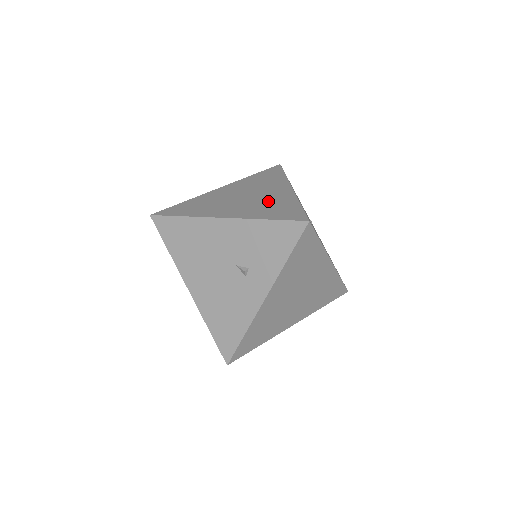
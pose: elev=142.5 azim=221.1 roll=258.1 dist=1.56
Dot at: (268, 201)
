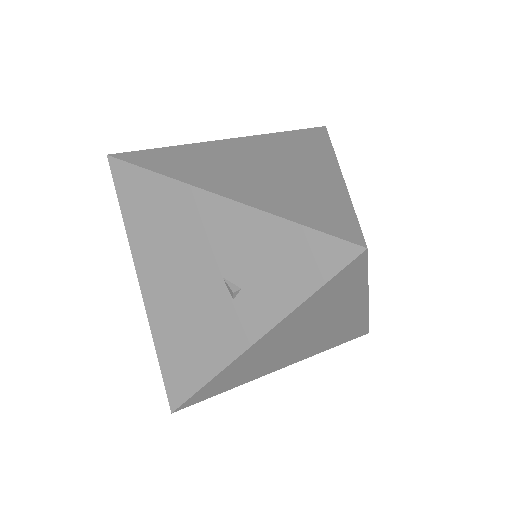
Dot at: (300, 185)
